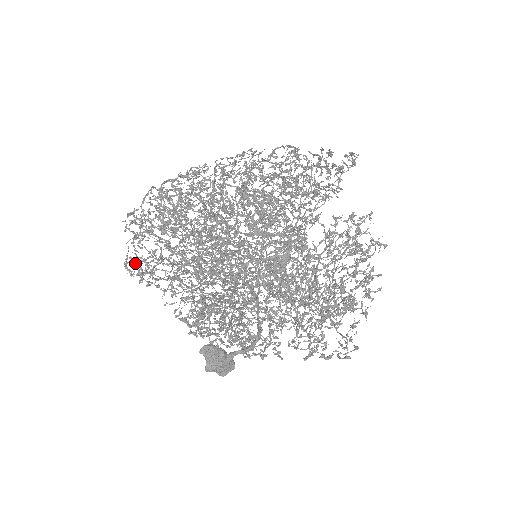
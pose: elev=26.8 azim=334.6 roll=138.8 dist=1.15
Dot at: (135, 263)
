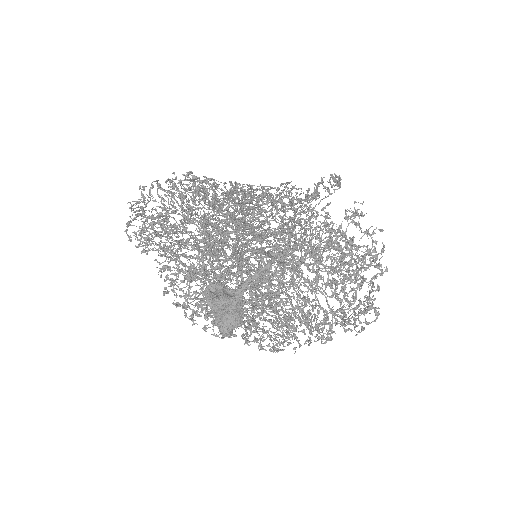
Dot at: (142, 209)
